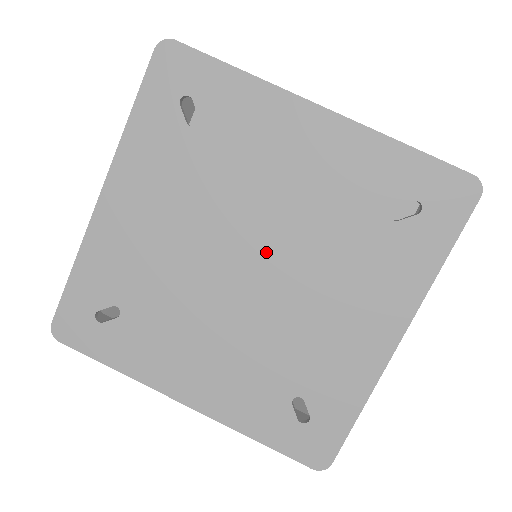
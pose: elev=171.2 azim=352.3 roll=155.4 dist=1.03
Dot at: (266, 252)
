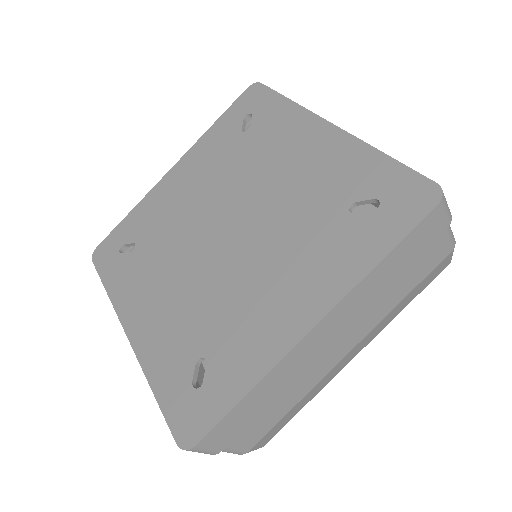
Dot at: (244, 222)
